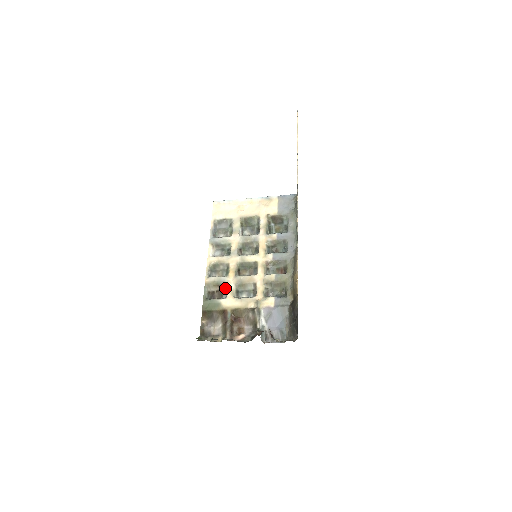
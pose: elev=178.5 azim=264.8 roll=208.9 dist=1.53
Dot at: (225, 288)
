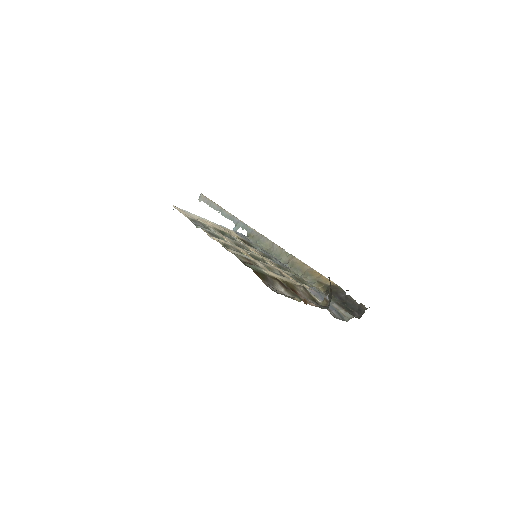
Dot at: (255, 264)
